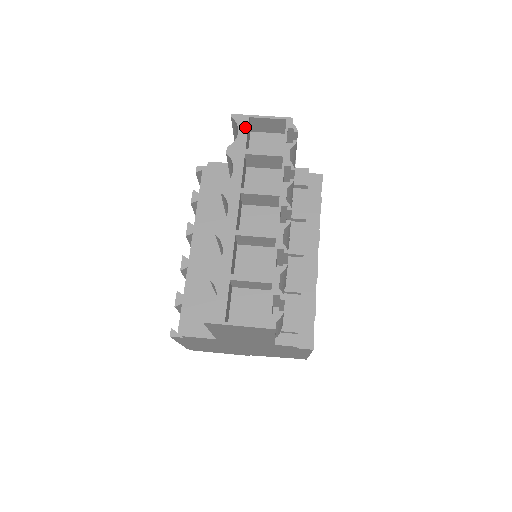
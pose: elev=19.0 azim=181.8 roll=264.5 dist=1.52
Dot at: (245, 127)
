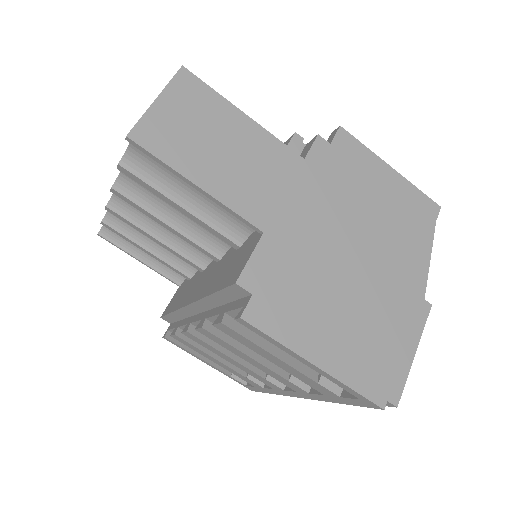
Dot at: occluded
